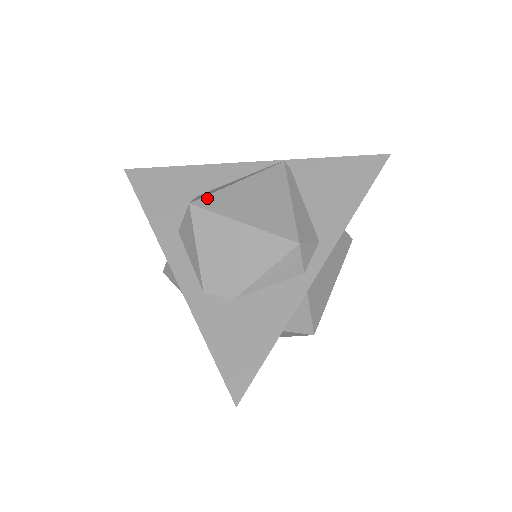
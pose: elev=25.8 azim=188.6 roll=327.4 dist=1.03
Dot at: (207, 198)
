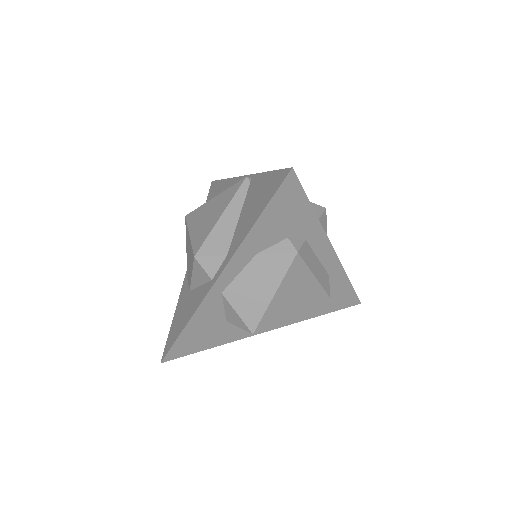
Dot at: (193, 212)
